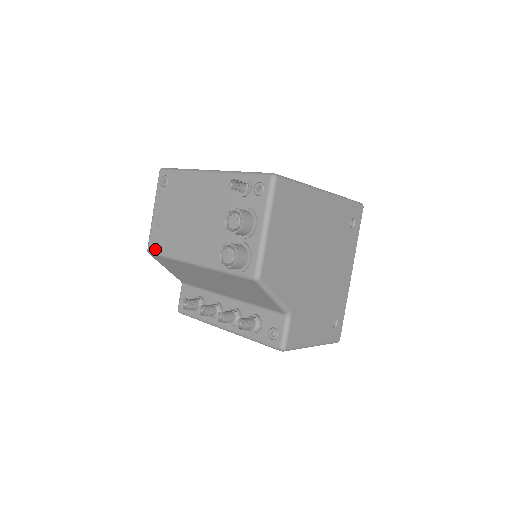
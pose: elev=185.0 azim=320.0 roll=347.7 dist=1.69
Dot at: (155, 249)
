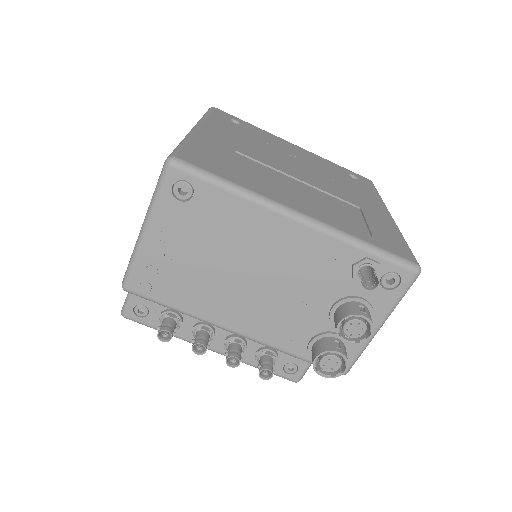
Dot at: (147, 293)
